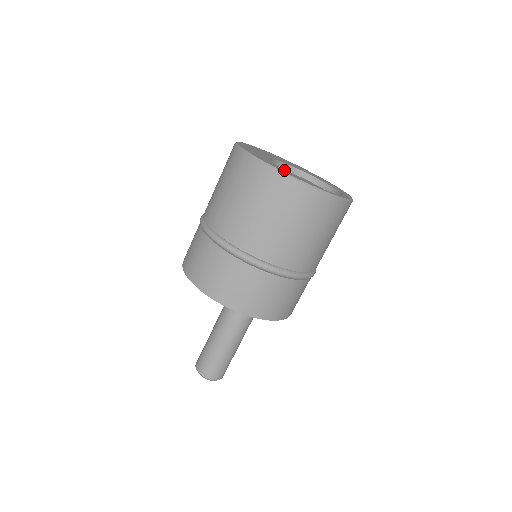
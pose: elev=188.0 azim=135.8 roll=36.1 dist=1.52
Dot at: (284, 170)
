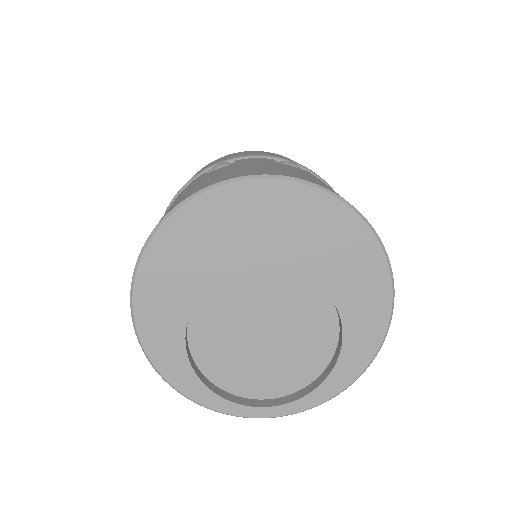
Dot at: (179, 362)
